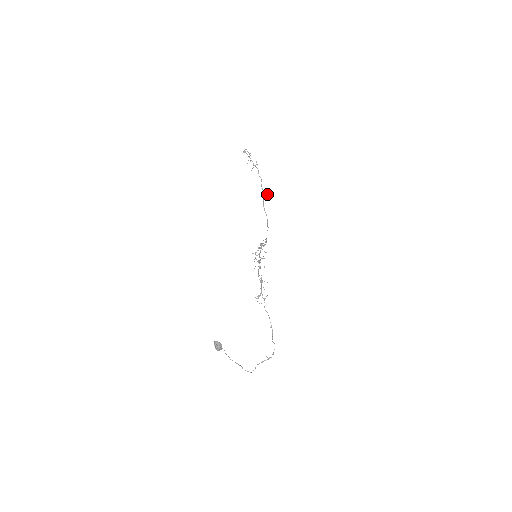
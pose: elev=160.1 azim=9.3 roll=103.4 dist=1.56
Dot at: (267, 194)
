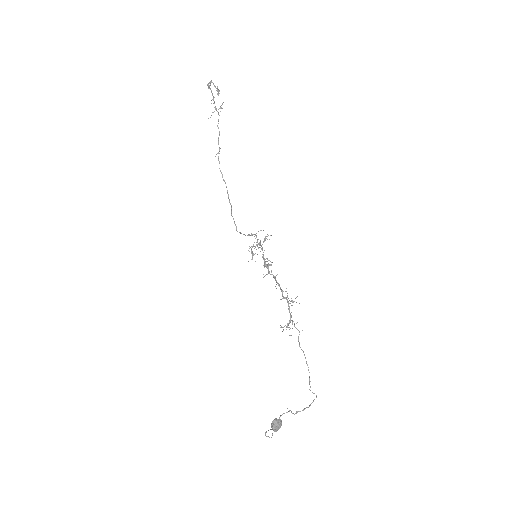
Dot at: occluded
